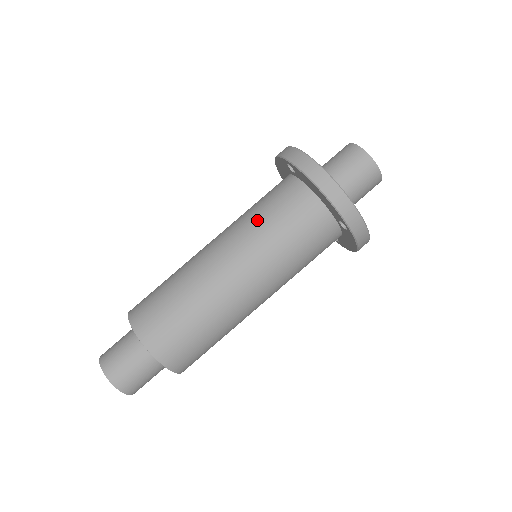
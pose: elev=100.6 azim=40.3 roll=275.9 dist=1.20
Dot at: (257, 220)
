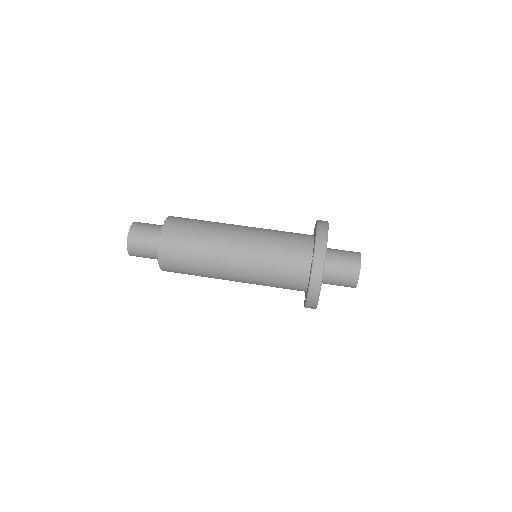
Dot at: (275, 230)
